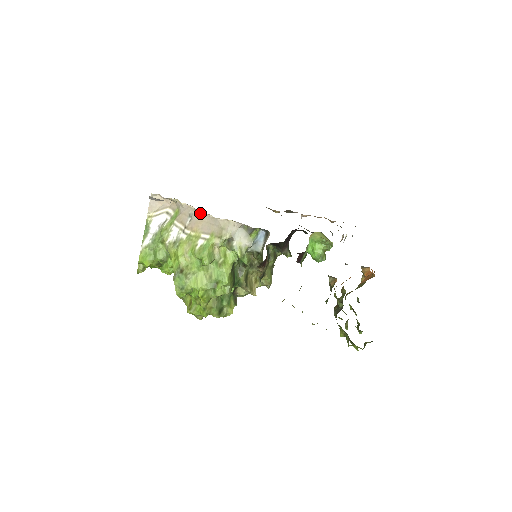
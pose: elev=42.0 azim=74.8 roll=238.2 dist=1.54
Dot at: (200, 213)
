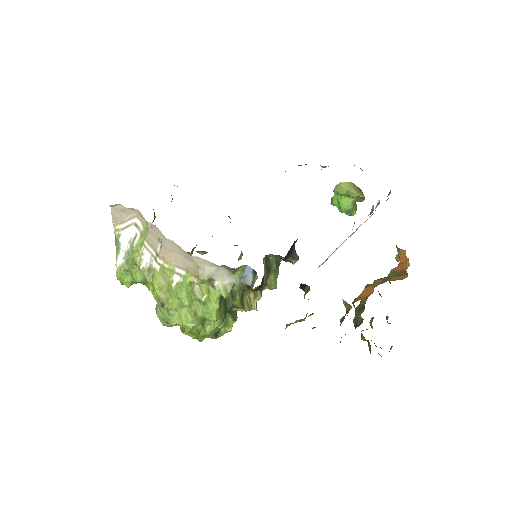
Dot at: (170, 241)
